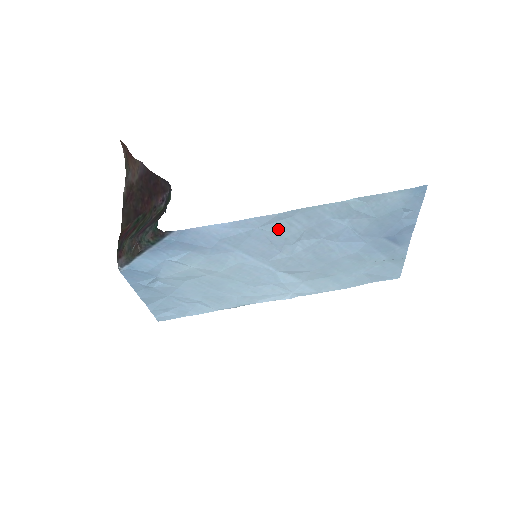
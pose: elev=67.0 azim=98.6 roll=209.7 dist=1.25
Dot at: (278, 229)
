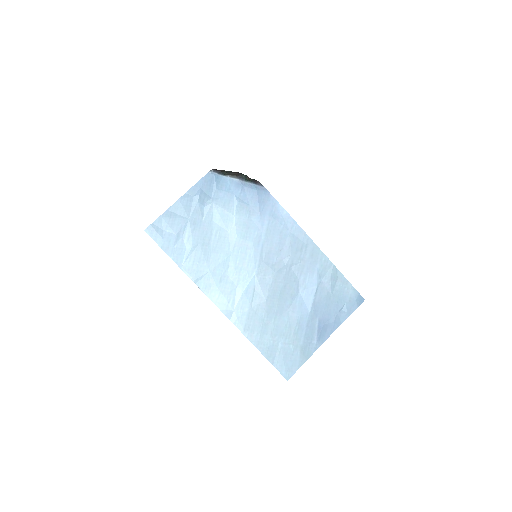
Dot at: (294, 245)
